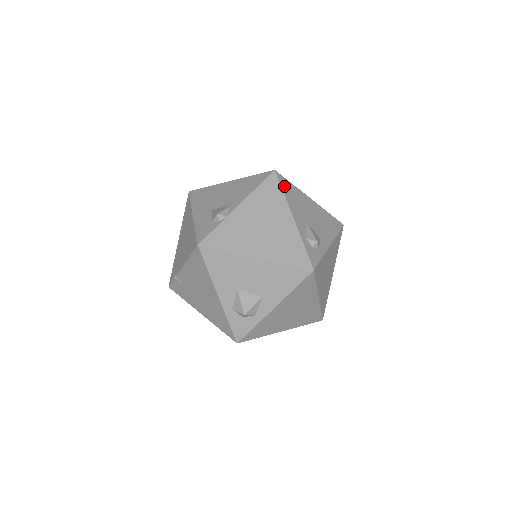
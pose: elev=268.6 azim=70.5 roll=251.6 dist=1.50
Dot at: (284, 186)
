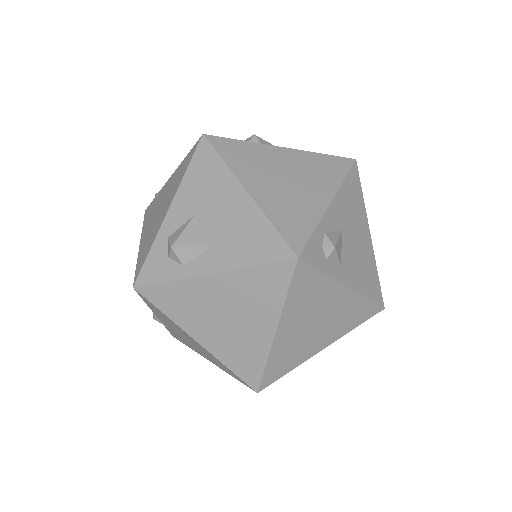
Dot at: (351, 179)
